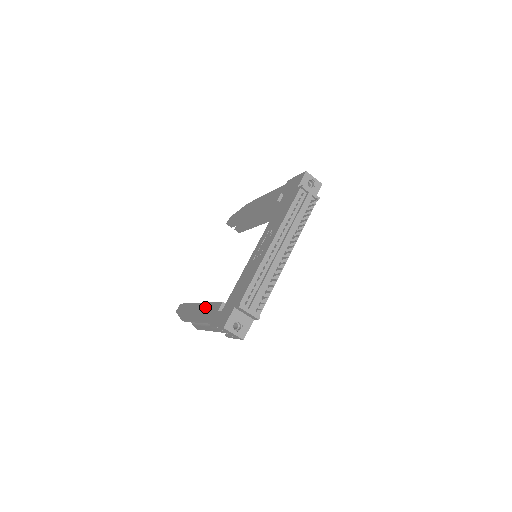
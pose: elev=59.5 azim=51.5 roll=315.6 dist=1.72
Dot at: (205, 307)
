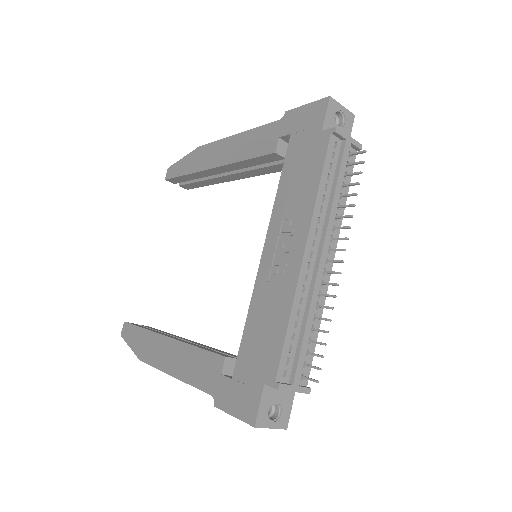
Dot at: (185, 353)
